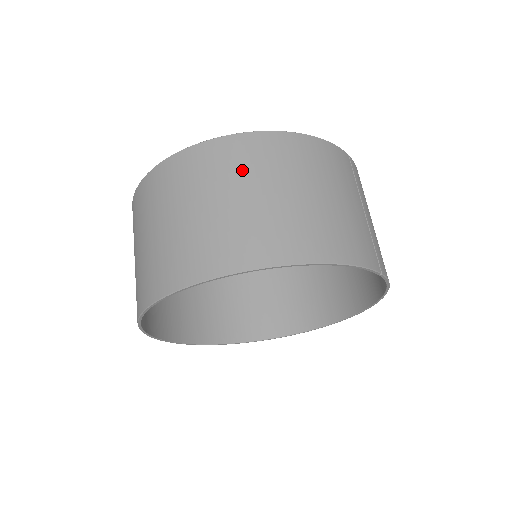
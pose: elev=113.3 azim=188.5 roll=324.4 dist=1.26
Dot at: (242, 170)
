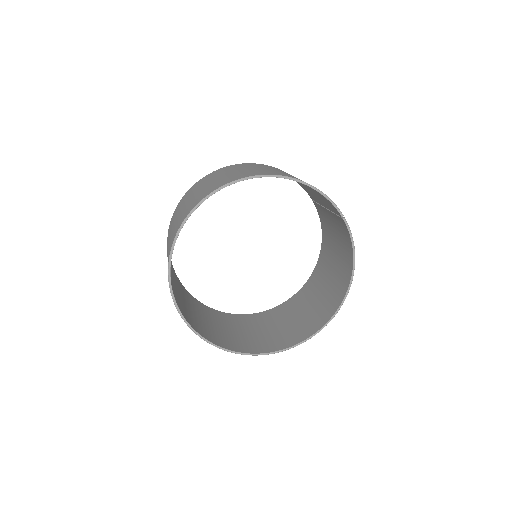
Dot at: (250, 166)
